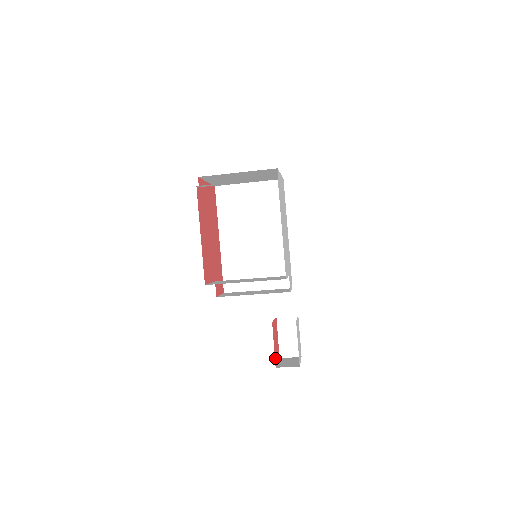
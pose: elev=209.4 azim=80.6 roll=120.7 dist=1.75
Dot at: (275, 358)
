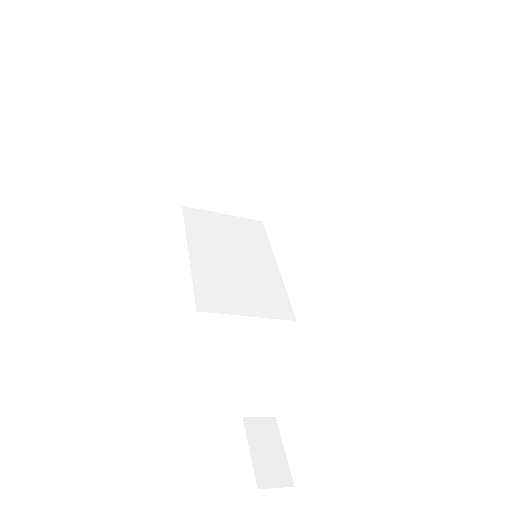
Dot at: occluded
